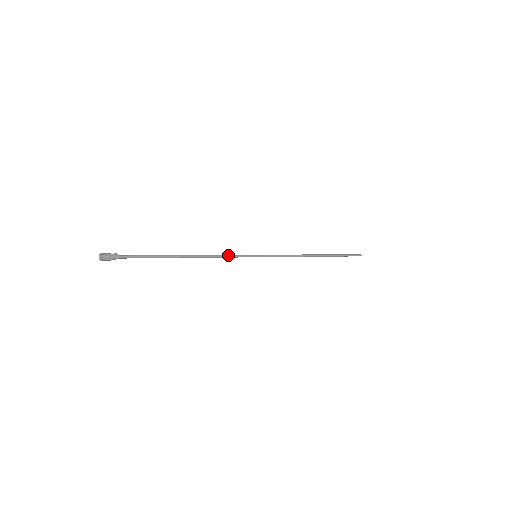
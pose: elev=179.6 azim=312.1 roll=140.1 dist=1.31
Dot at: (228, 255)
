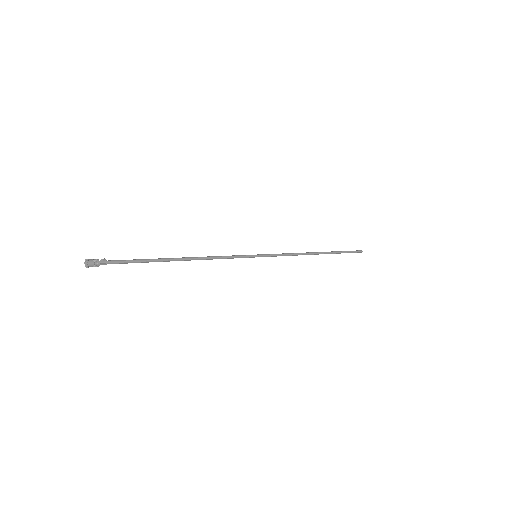
Dot at: (227, 257)
